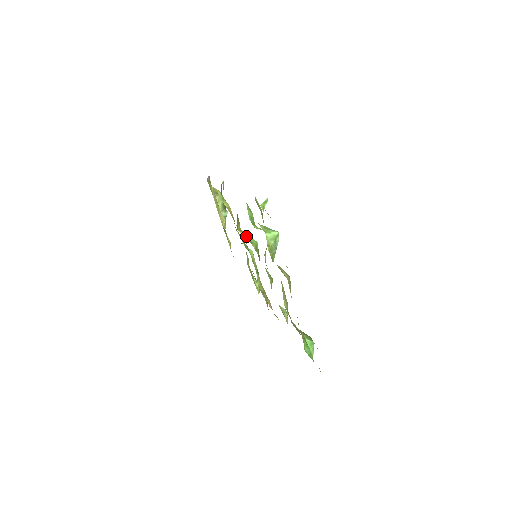
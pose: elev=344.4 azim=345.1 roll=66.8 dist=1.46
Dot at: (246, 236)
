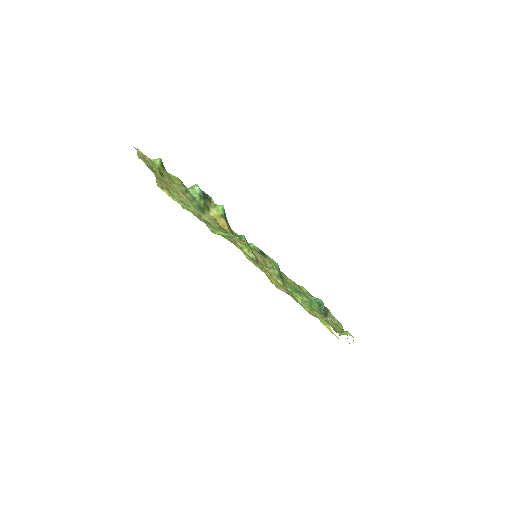
Dot at: occluded
